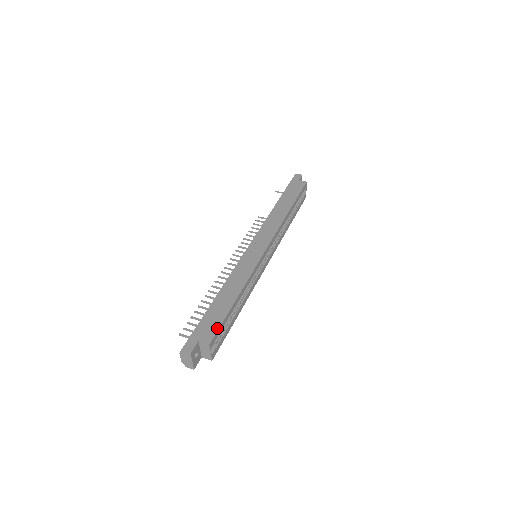
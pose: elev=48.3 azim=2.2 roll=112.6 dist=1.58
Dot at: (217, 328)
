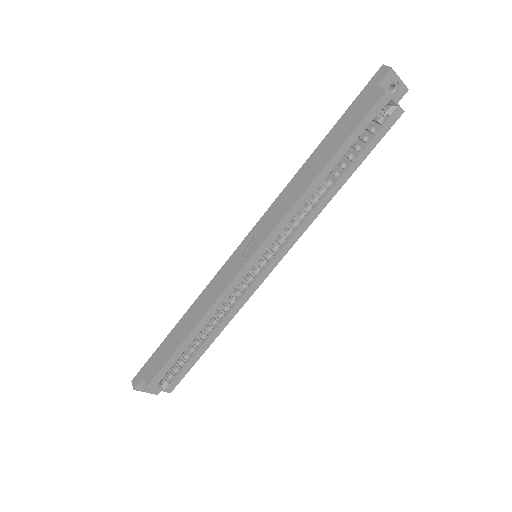
Dot at: (158, 369)
